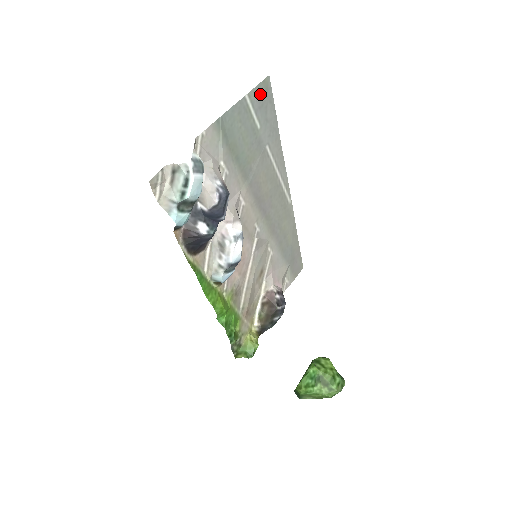
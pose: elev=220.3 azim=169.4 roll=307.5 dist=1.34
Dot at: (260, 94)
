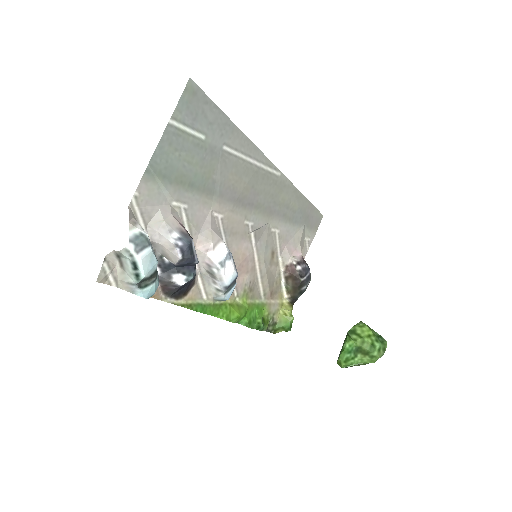
Dot at: (188, 105)
